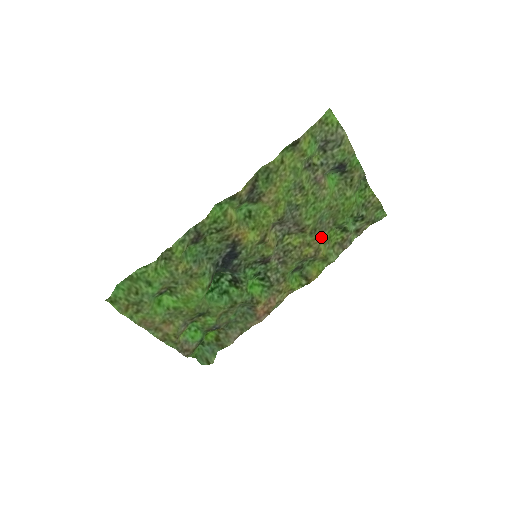
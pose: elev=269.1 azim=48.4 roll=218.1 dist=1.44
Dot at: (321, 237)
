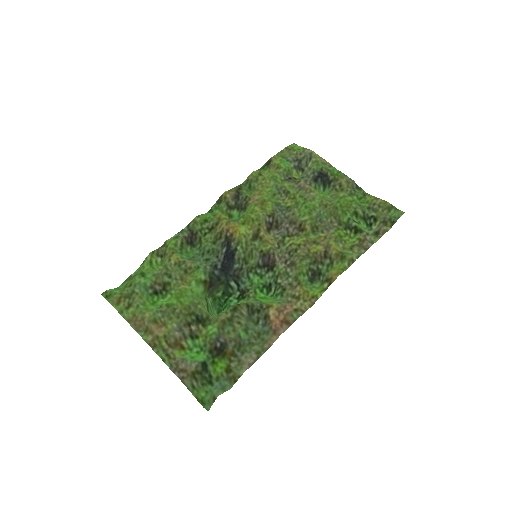
Dot at: (327, 234)
